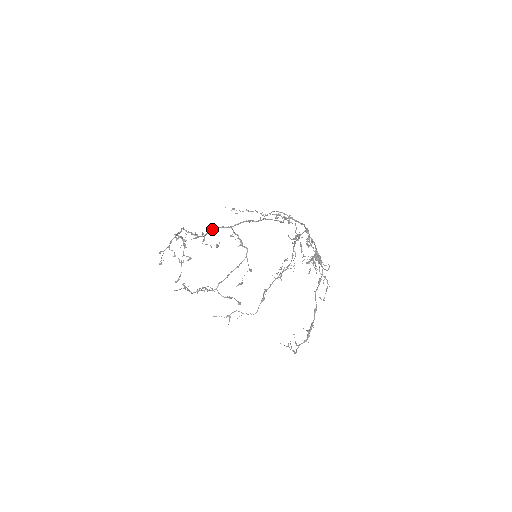
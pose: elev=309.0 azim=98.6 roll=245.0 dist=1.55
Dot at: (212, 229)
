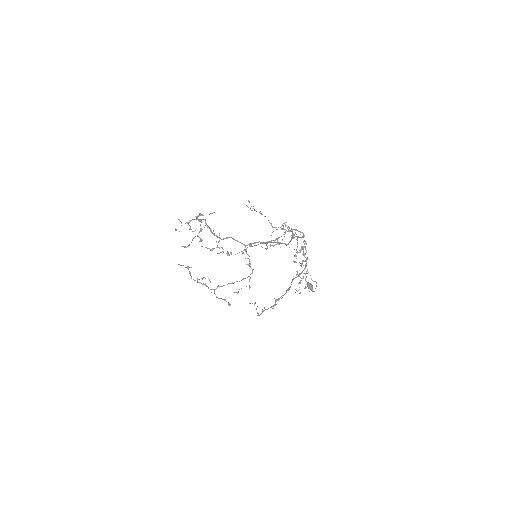
Dot at: (229, 237)
